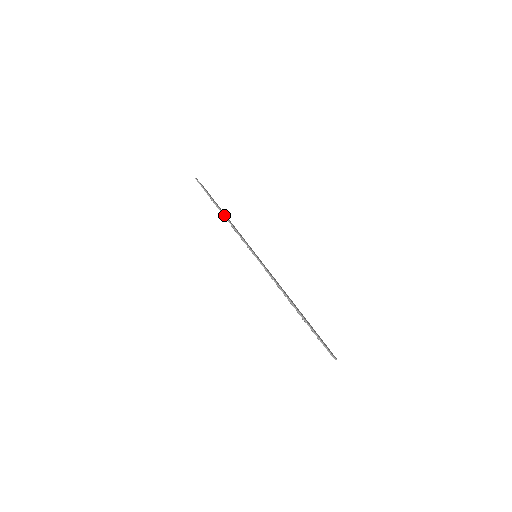
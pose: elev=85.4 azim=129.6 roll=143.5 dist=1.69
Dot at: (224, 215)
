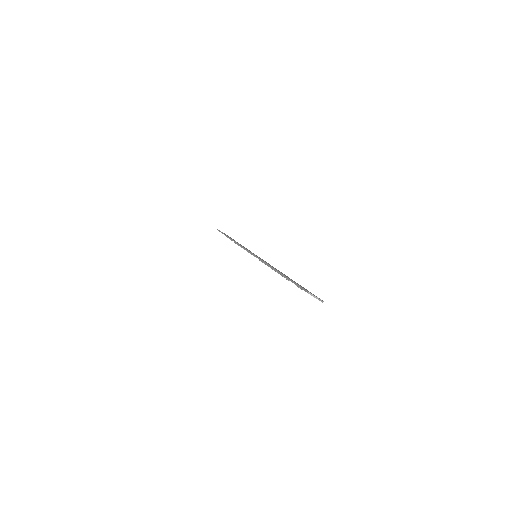
Dot at: (232, 240)
